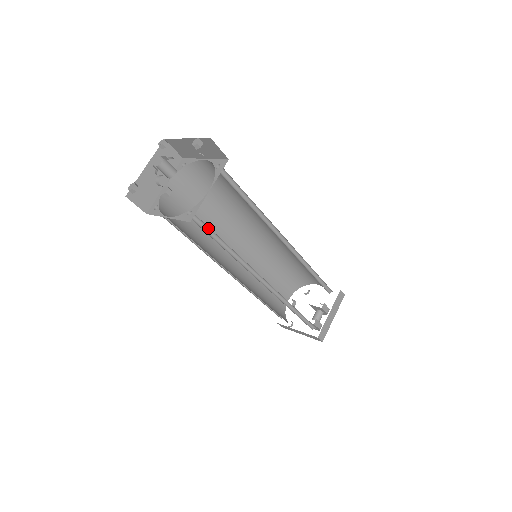
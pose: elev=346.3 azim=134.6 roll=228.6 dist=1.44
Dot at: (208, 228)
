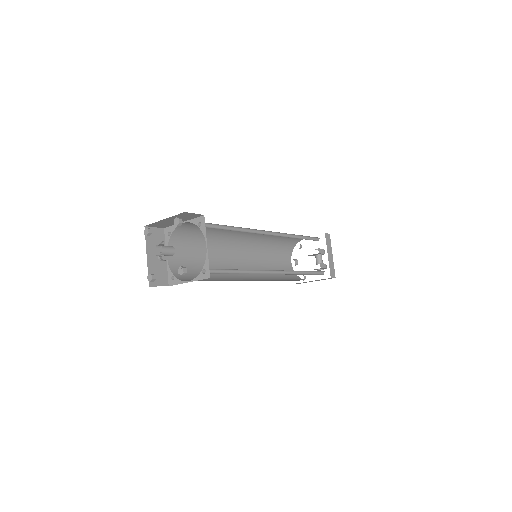
Dot at: (220, 270)
